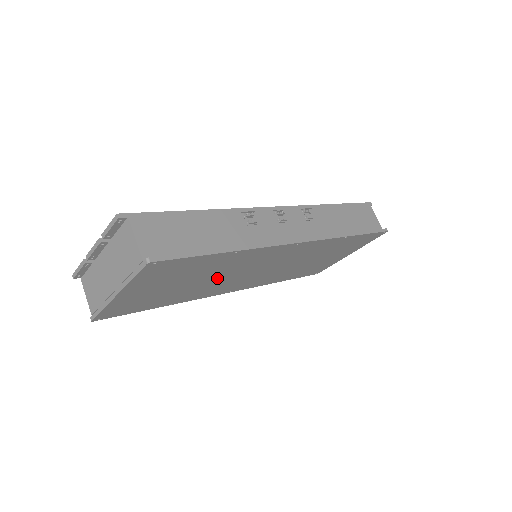
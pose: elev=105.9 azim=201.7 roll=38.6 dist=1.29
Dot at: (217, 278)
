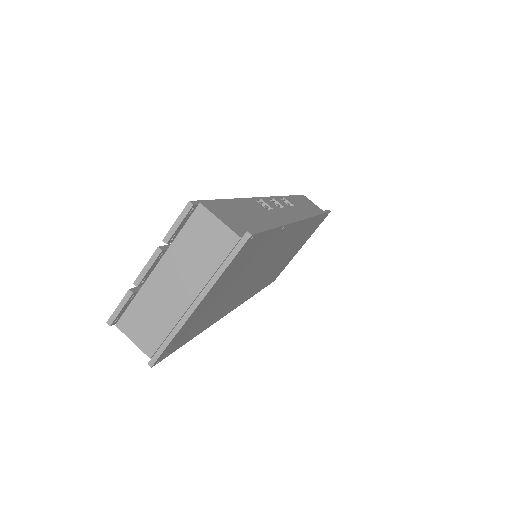
Dot at: (247, 279)
